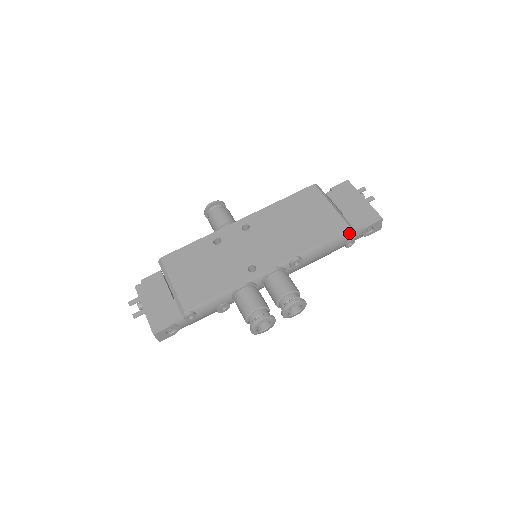
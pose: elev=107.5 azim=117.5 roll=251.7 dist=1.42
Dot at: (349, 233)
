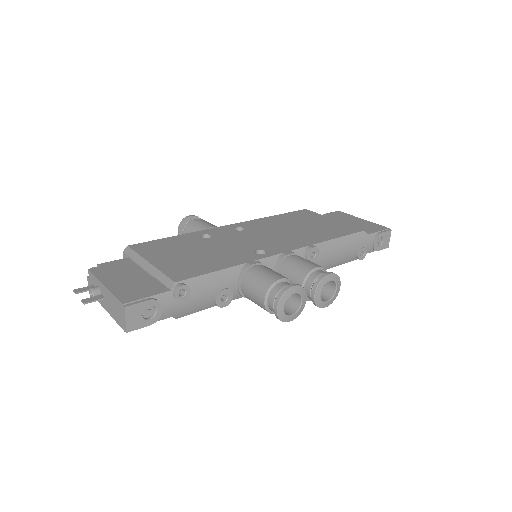
Dot at: (362, 236)
